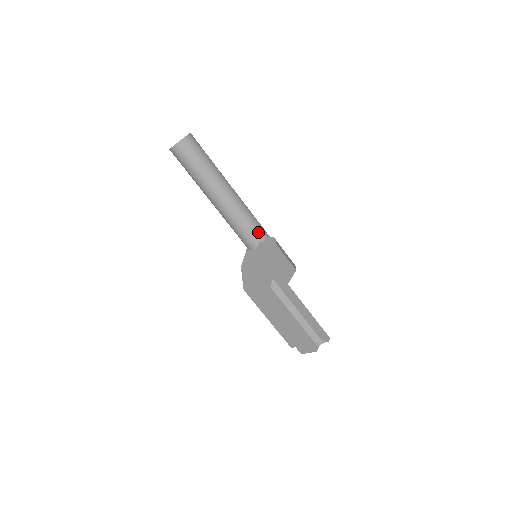
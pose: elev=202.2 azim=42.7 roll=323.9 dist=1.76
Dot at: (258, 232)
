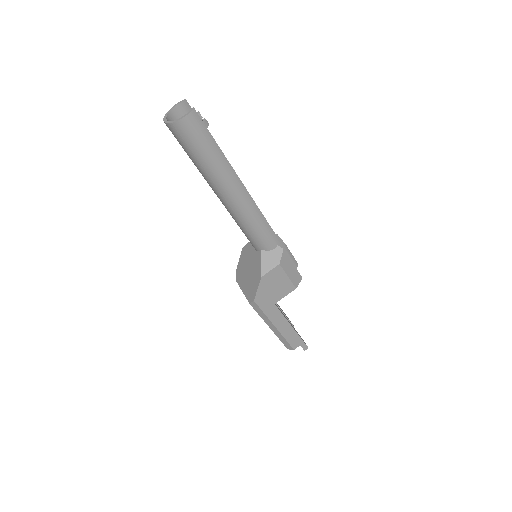
Dot at: (263, 241)
